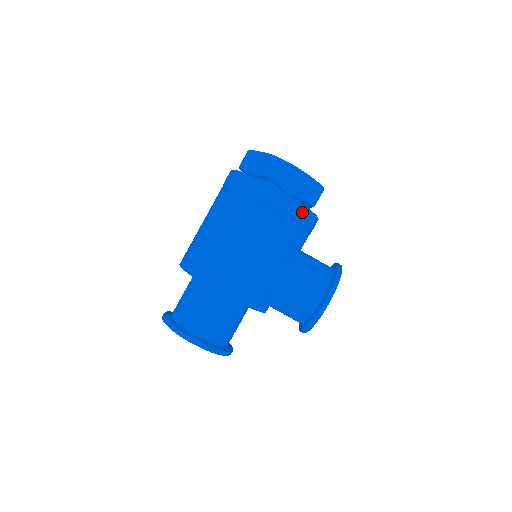
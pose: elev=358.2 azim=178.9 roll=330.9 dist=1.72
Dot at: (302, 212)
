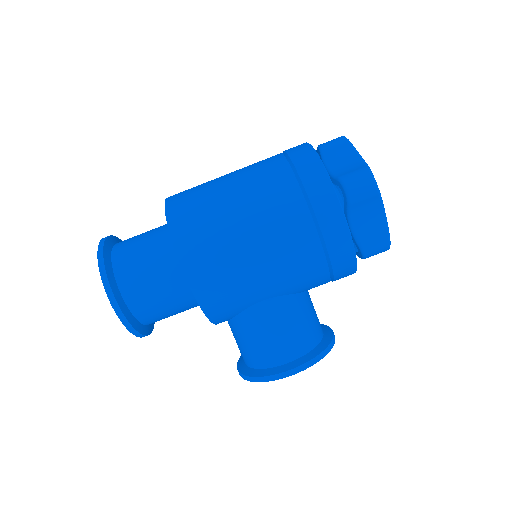
Dot at: (347, 259)
